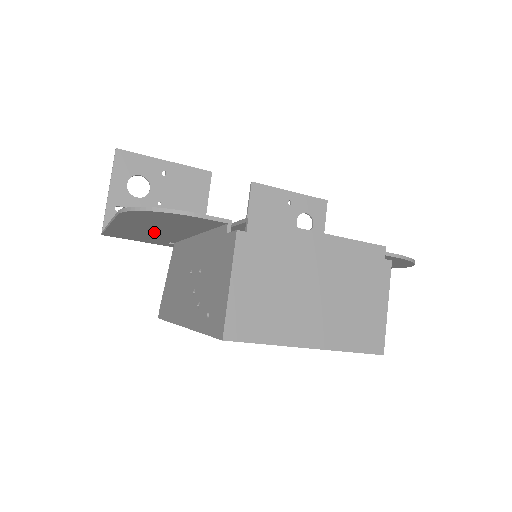
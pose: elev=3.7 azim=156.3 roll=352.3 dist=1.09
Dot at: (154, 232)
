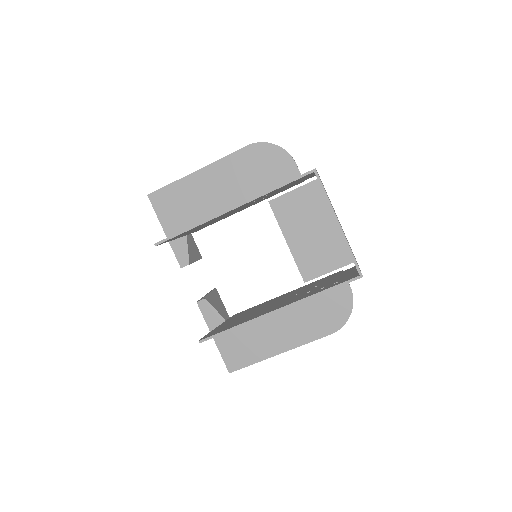
Dot at: (217, 193)
